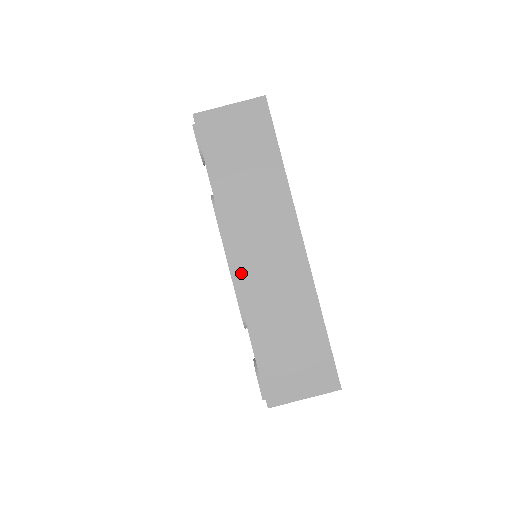
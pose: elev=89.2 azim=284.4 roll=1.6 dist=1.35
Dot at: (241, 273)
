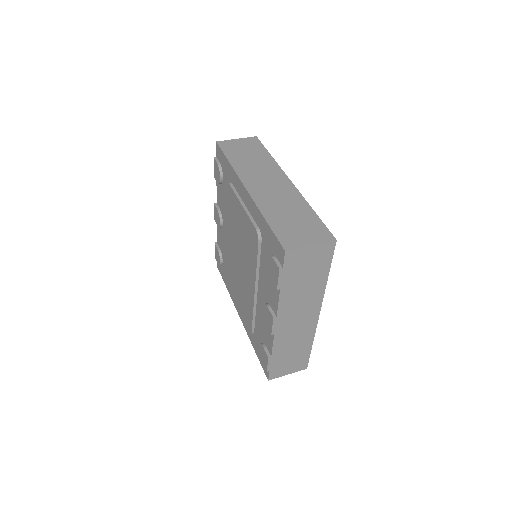
Dot at: (254, 192)
